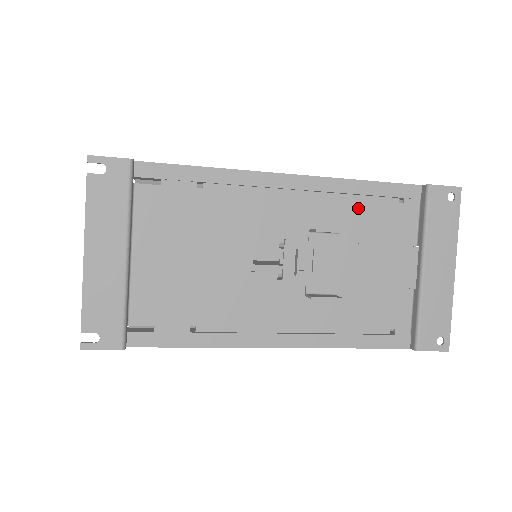
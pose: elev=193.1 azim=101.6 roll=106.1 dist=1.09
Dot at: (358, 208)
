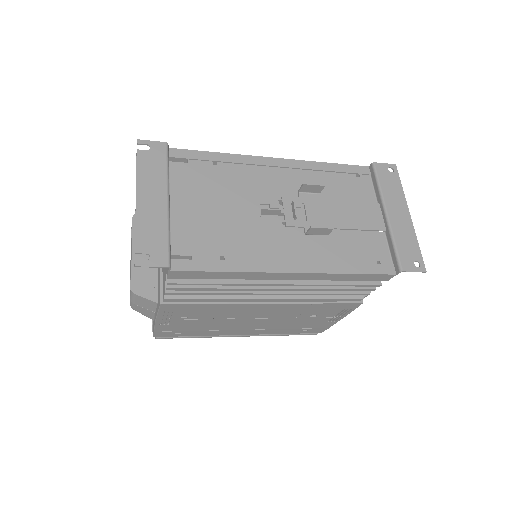
Dot at: (329, 180)
